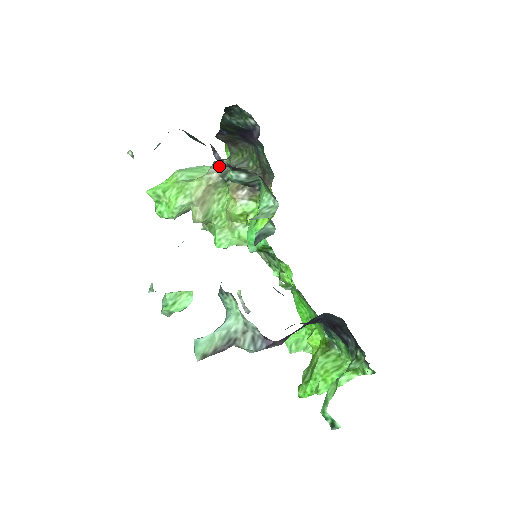
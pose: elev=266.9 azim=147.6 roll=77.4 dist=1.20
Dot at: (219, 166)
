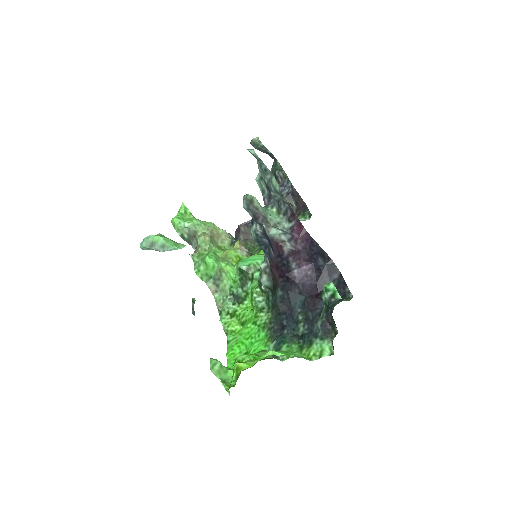
Dot at: (232, 236)
